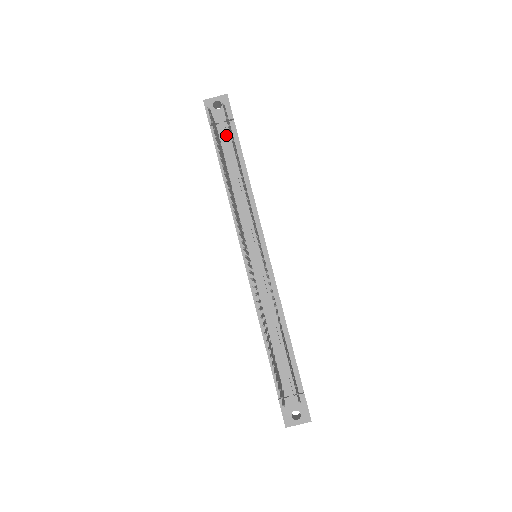
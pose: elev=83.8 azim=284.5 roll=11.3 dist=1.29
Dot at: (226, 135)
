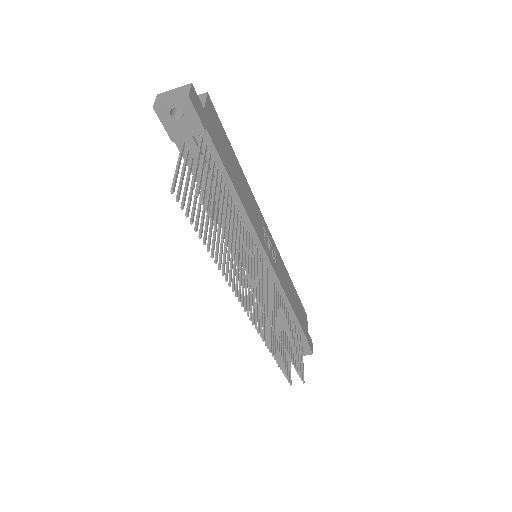
Dot at: occluded
